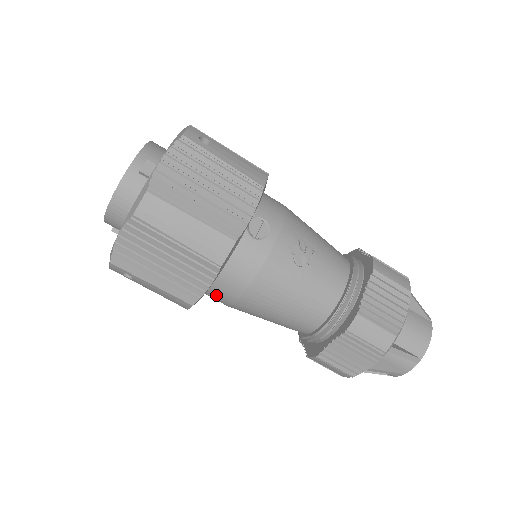
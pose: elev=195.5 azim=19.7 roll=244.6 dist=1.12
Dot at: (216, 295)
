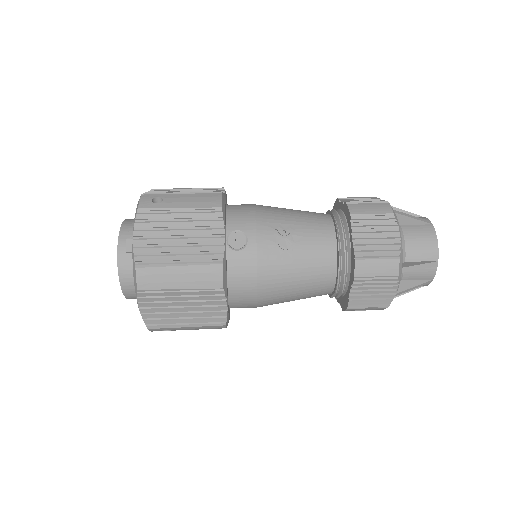
Dot at: (240, 306)
